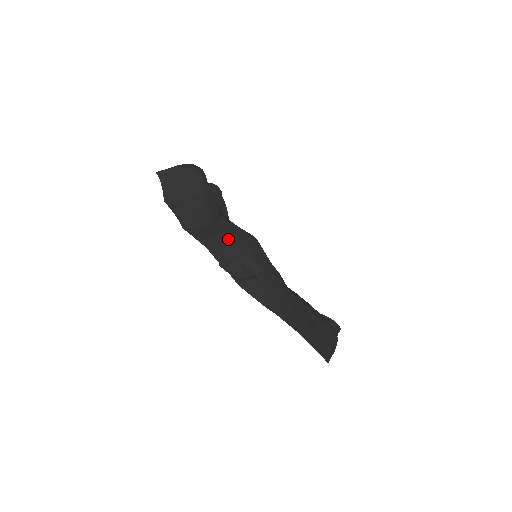
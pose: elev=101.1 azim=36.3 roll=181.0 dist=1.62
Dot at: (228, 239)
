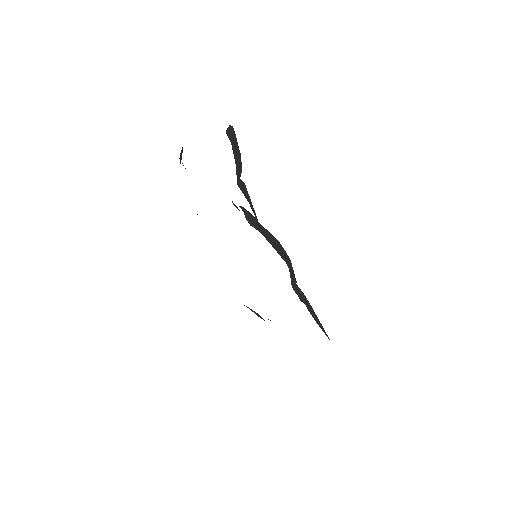
Dot at: (281, 246)
